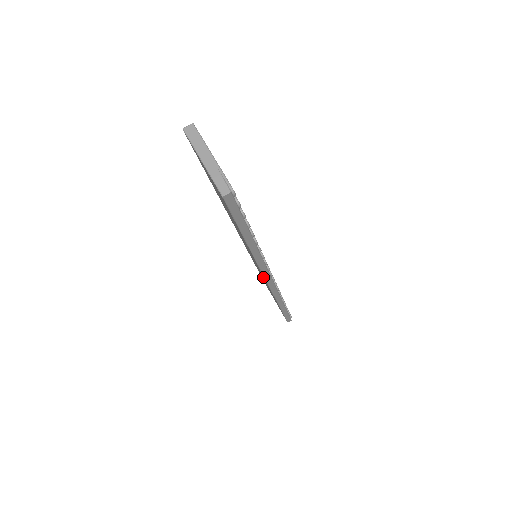
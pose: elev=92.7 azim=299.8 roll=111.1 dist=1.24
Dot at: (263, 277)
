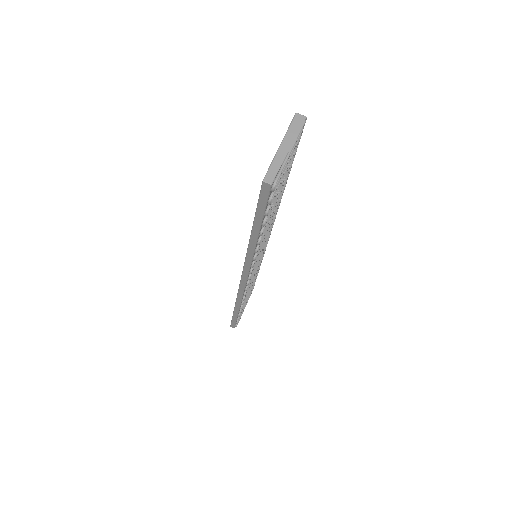
Dot at: occluded
